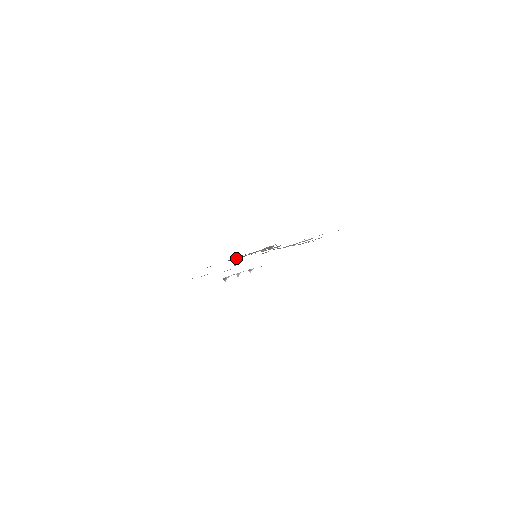
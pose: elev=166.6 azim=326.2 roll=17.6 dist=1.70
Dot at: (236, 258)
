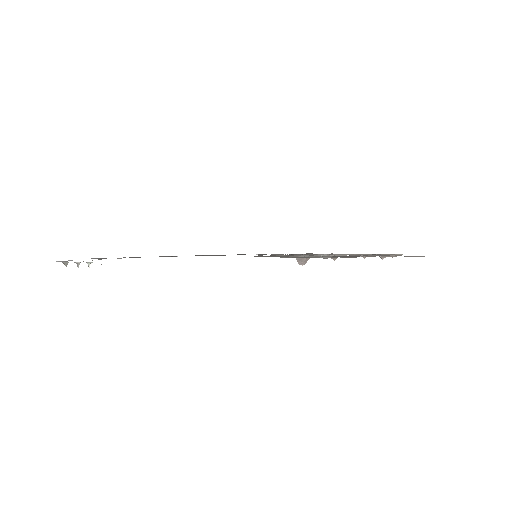
Dot at: occluded
